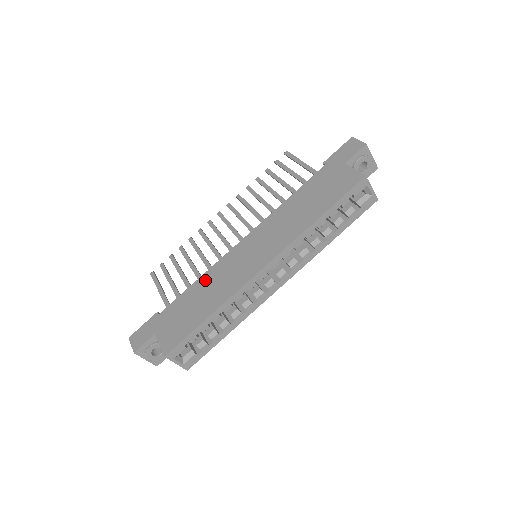
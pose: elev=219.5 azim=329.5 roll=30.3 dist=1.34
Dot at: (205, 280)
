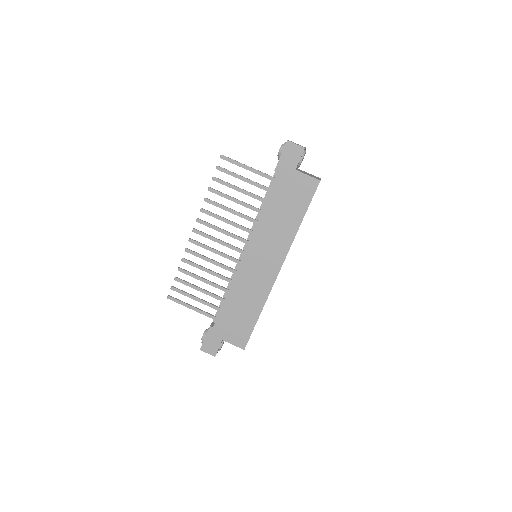
Dot at: (235, 293)
